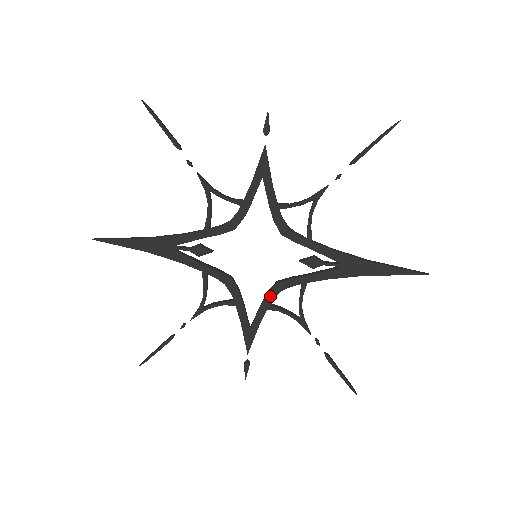
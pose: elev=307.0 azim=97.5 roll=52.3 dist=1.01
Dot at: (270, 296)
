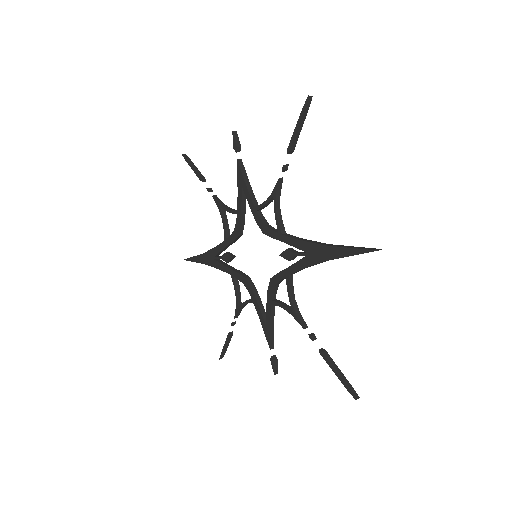
Dot at: (270, 292)
